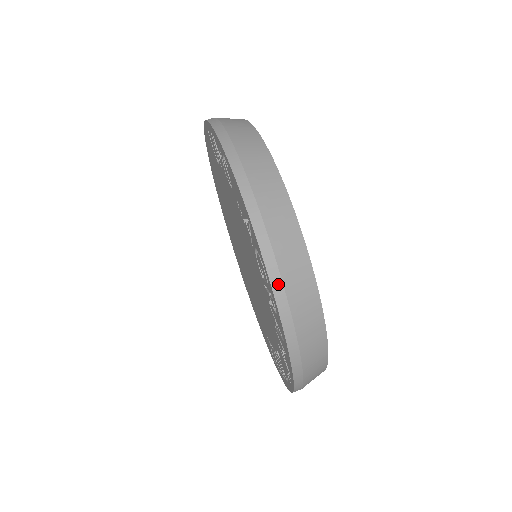
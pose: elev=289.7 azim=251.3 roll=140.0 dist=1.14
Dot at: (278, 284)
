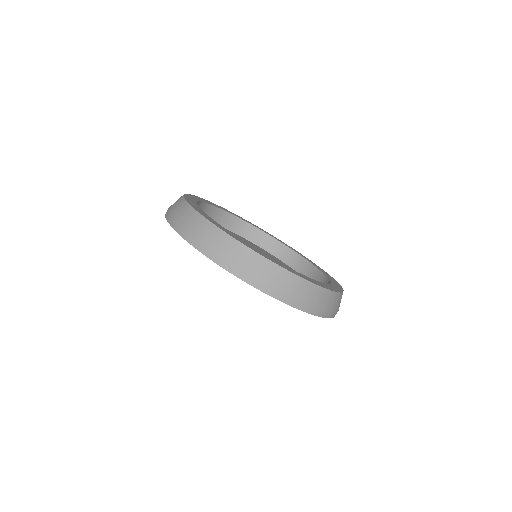
Dot at: (230, 268)
